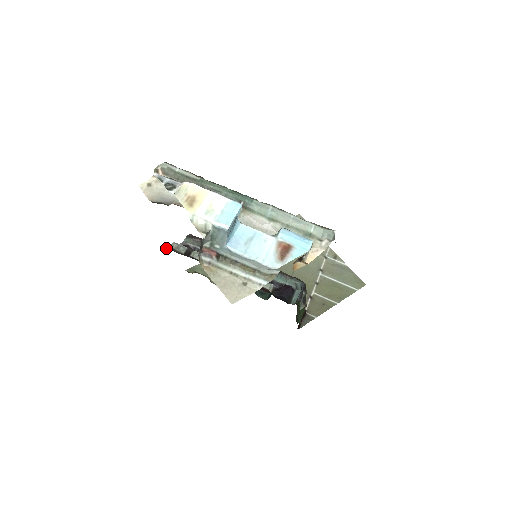
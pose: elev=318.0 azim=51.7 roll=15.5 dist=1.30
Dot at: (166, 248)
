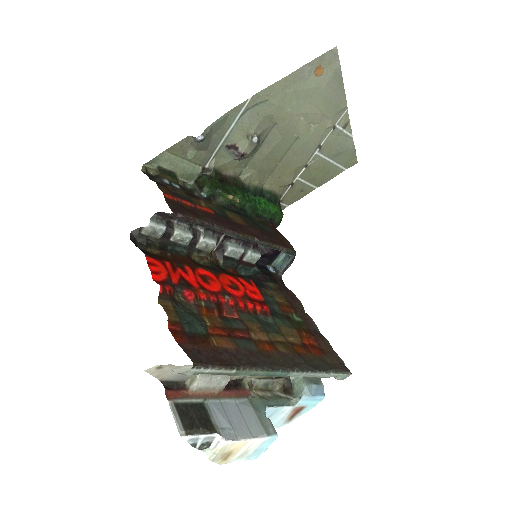
Dot at: (136, 232)
